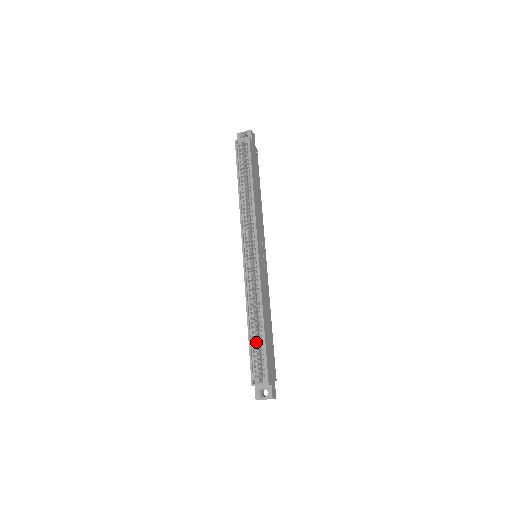
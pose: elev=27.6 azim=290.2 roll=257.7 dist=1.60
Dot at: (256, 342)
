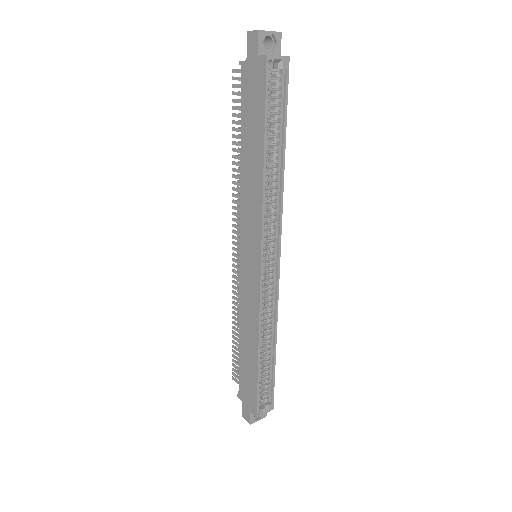
Dot at: (261, 370)
